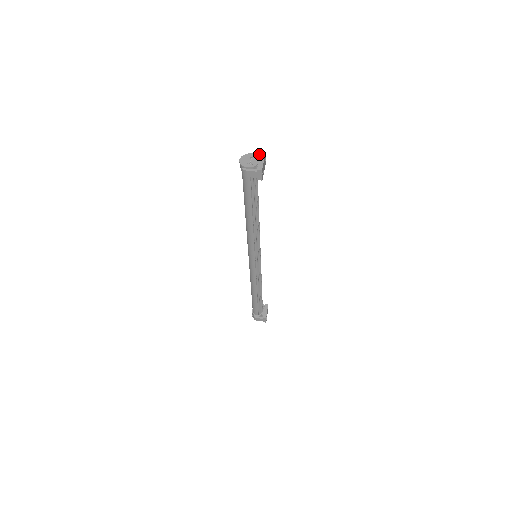
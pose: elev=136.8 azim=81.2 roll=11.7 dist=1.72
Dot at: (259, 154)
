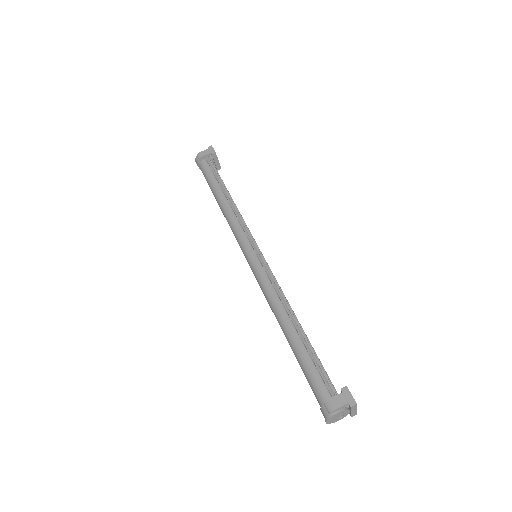
Dot at: (347, 405)
